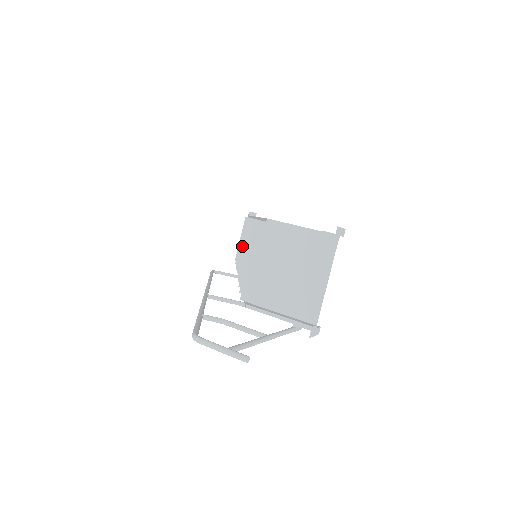
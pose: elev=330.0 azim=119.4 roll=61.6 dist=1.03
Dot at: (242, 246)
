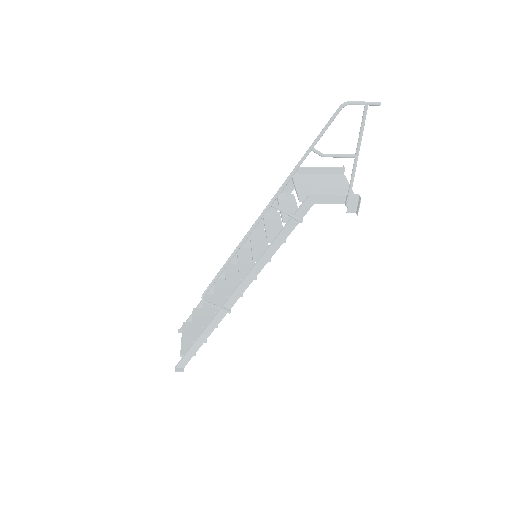
Dot at: (214, 296)
